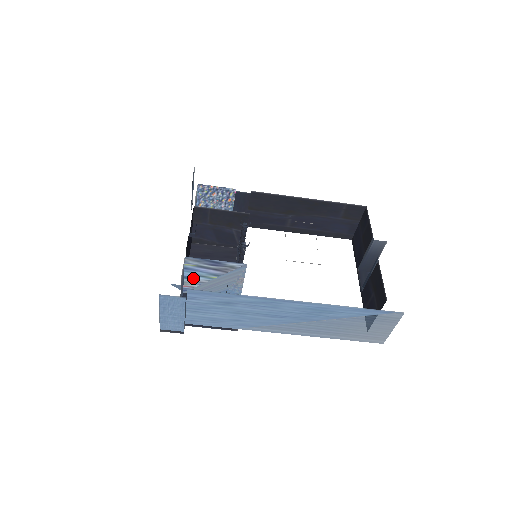
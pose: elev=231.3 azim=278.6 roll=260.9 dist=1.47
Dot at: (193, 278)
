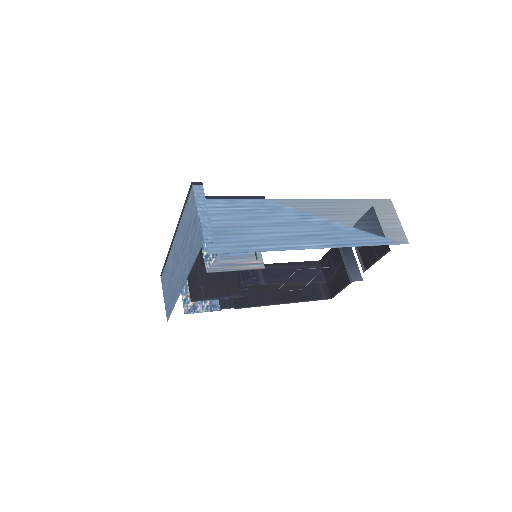
Dot at: occluded
